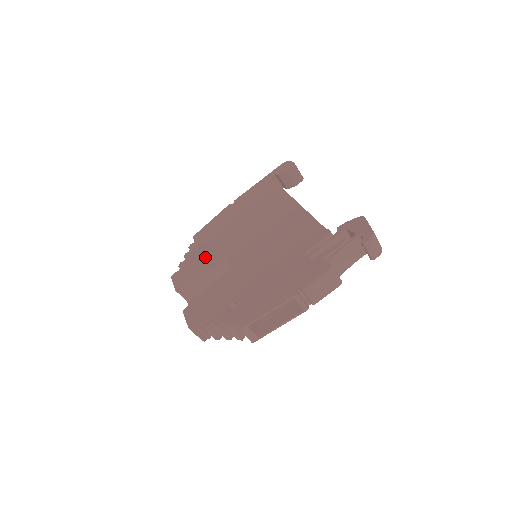
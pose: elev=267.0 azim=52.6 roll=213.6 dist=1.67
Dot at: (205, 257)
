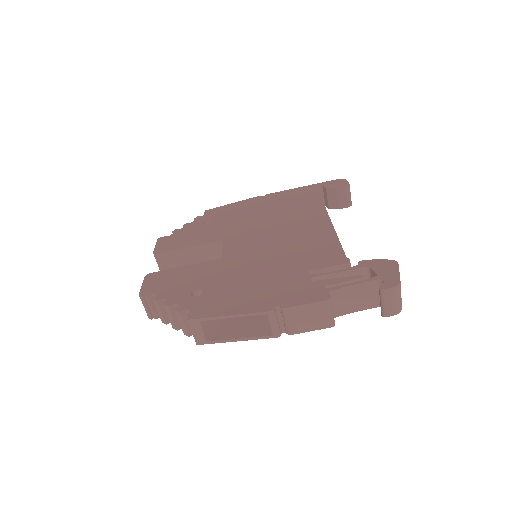
Dot at: (203, 233)
